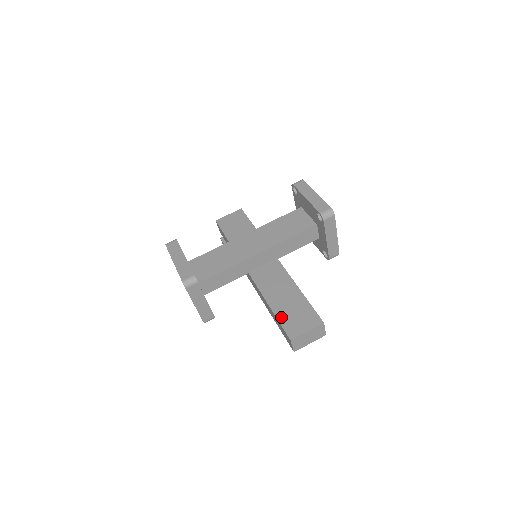
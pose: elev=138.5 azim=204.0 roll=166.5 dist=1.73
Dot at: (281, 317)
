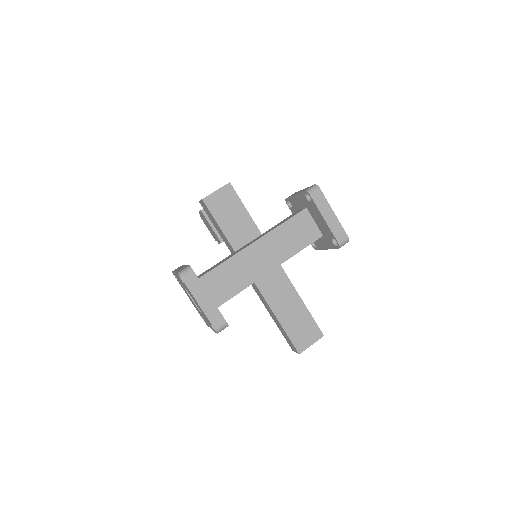
Dot at: (290, 332)
